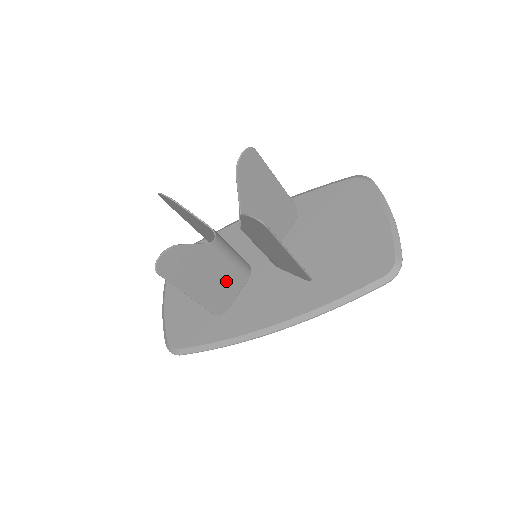
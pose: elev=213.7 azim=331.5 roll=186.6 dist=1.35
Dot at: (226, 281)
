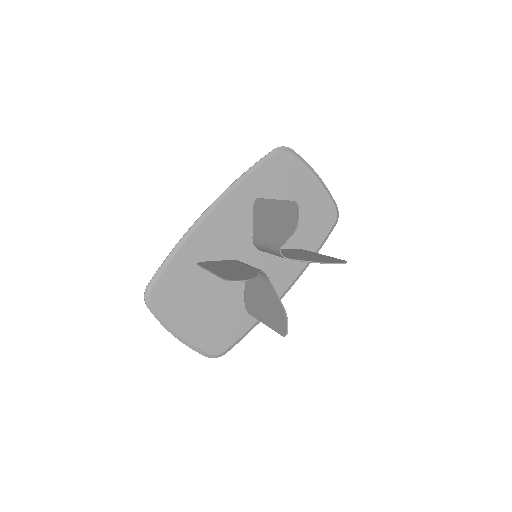
Dot at: (254, 289)
